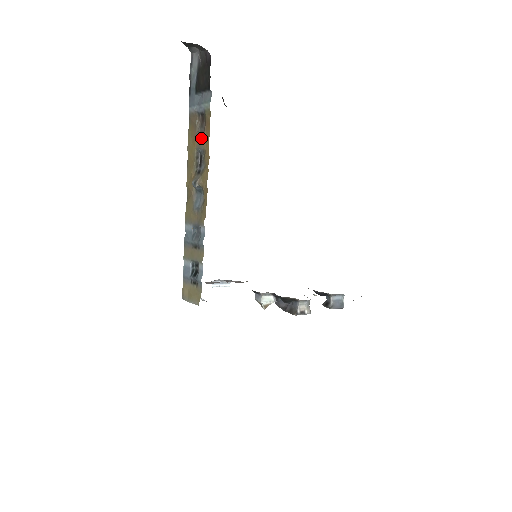
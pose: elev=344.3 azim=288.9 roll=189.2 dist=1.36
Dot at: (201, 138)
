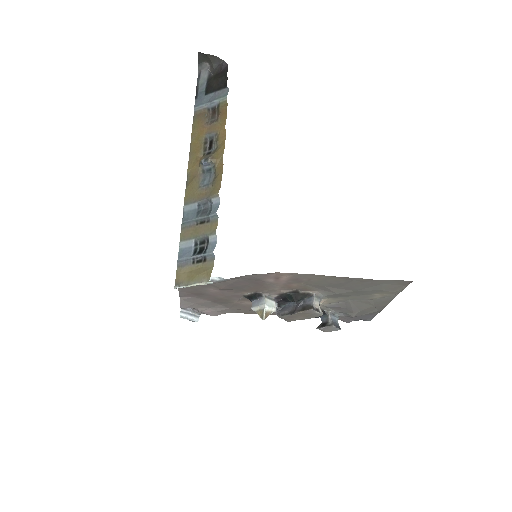
Dot at: (213, 125)
